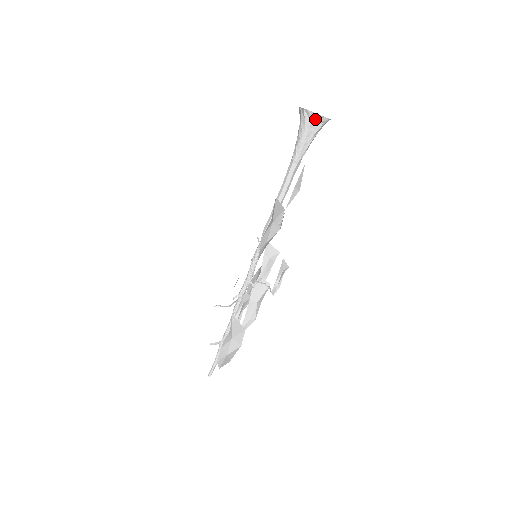
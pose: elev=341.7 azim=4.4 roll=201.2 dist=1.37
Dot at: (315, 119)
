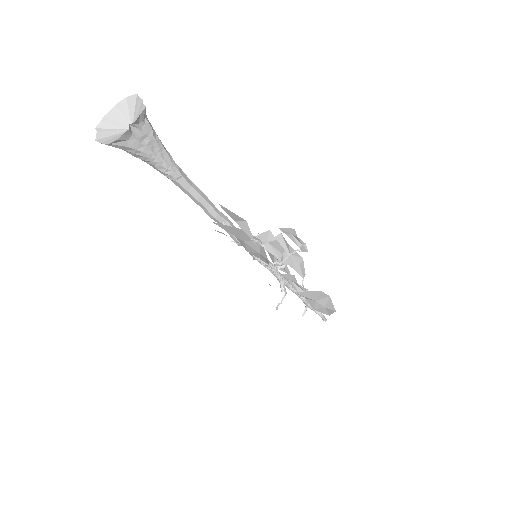
Dot at: (134, 131)
